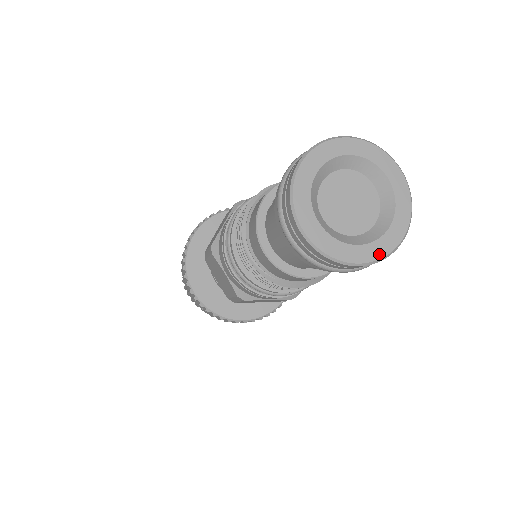
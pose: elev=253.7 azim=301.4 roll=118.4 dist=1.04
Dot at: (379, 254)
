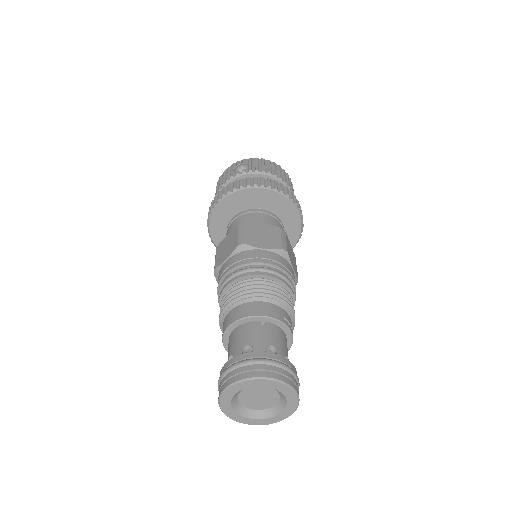
Dot at: (293, 409)
